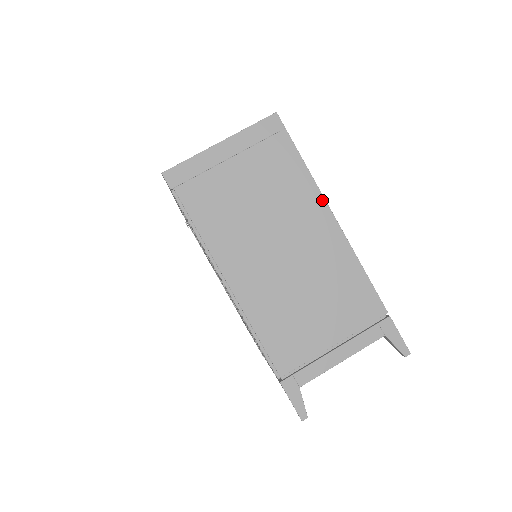
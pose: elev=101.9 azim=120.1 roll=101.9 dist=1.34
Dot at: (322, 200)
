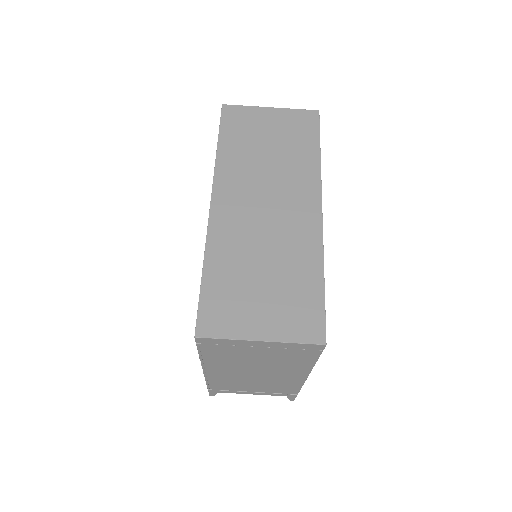
Dot at: (309, 371)
